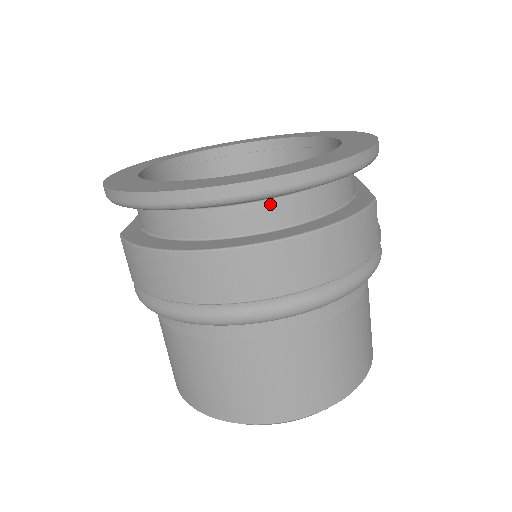
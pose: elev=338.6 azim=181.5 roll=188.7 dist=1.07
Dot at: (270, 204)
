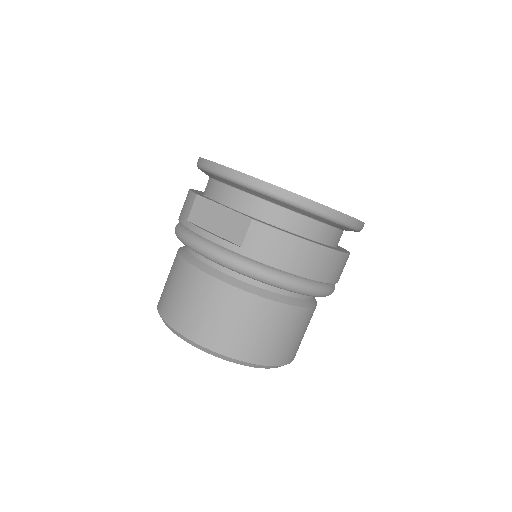
Dot at: occluded
